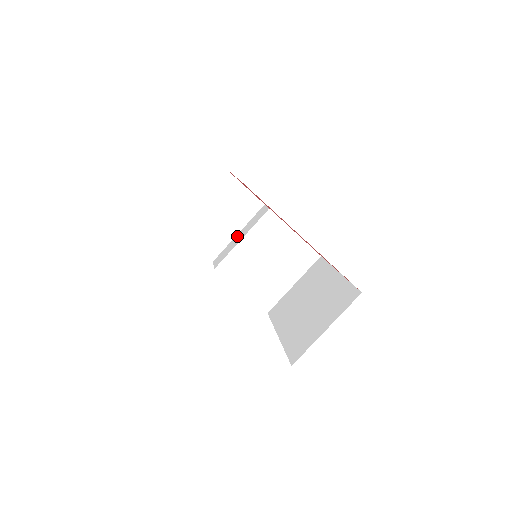
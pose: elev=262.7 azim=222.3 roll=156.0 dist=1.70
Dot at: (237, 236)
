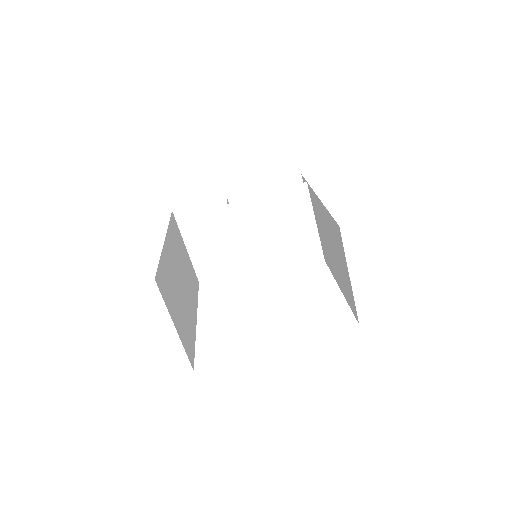
Dot at: occluded
